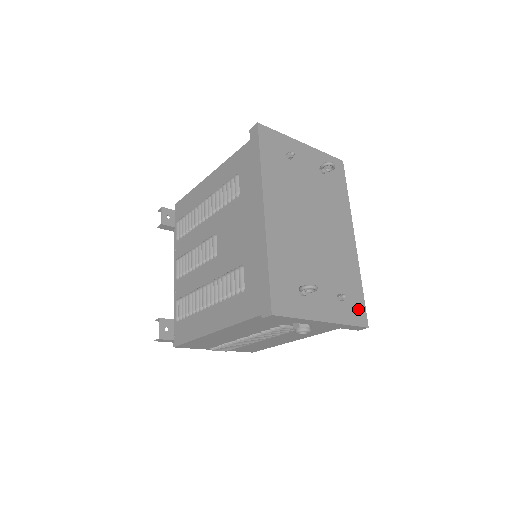
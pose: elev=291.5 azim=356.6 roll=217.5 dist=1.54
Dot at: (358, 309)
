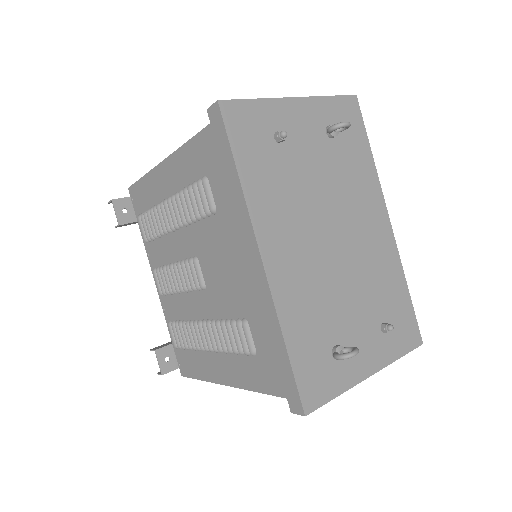
Dot at: (408, 327)
